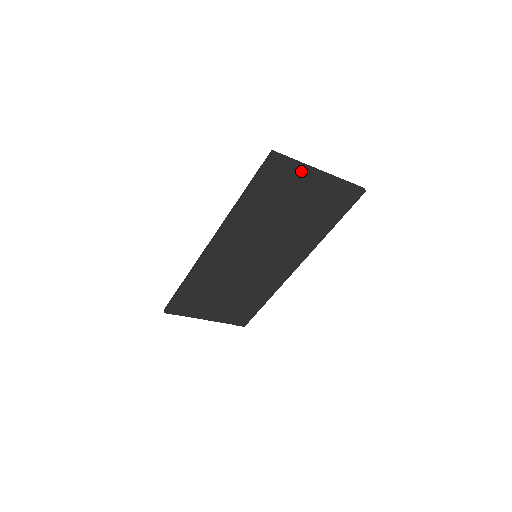
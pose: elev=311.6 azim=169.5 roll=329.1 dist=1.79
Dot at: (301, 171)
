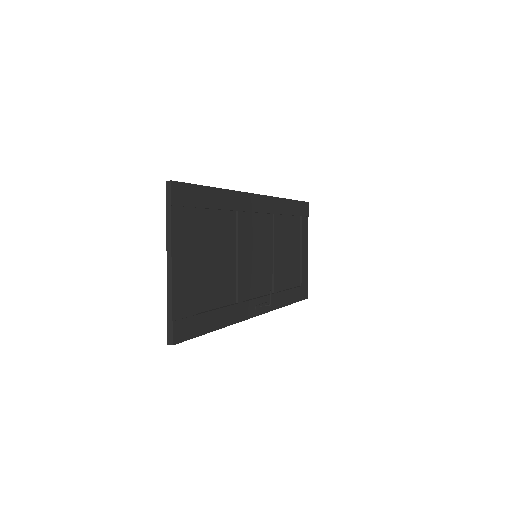
Dot at: (306, 233)
